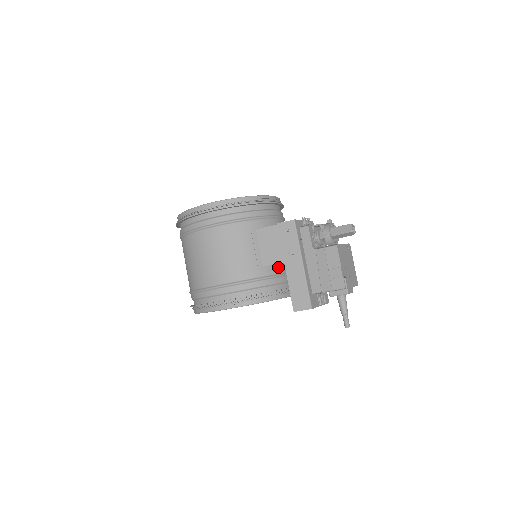
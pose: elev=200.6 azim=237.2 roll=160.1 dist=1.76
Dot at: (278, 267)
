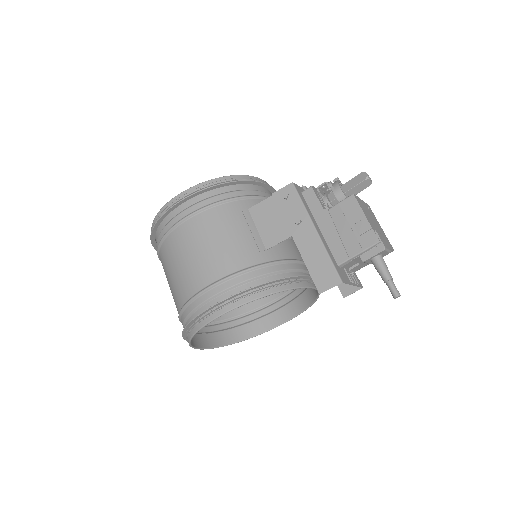
Dot at: (286, 252)
